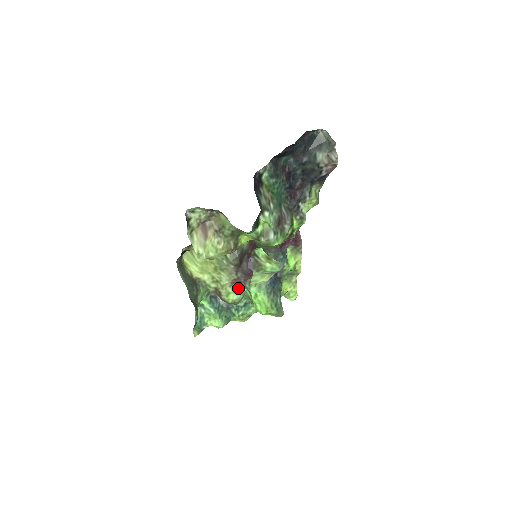
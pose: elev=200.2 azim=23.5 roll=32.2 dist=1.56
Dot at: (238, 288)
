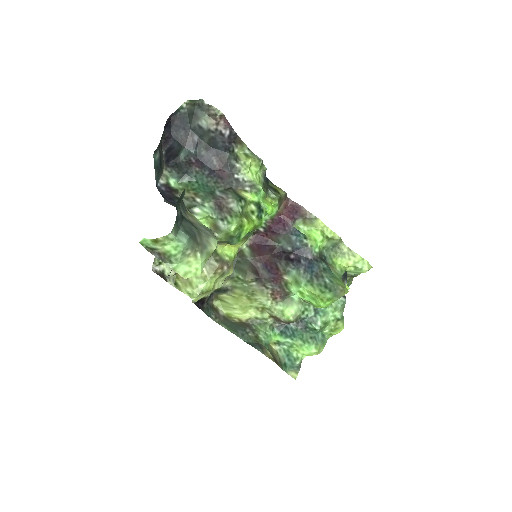
Dot at: (287, 300)
